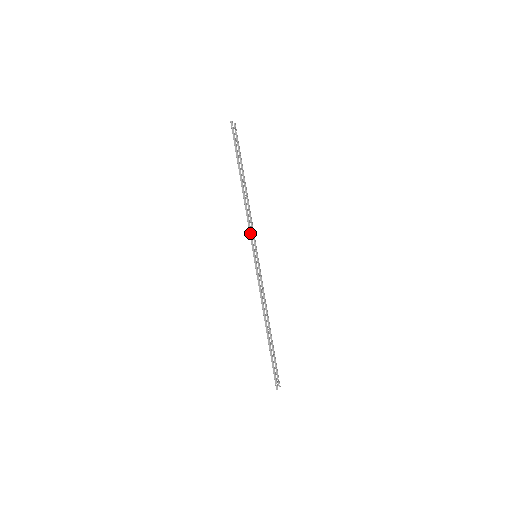
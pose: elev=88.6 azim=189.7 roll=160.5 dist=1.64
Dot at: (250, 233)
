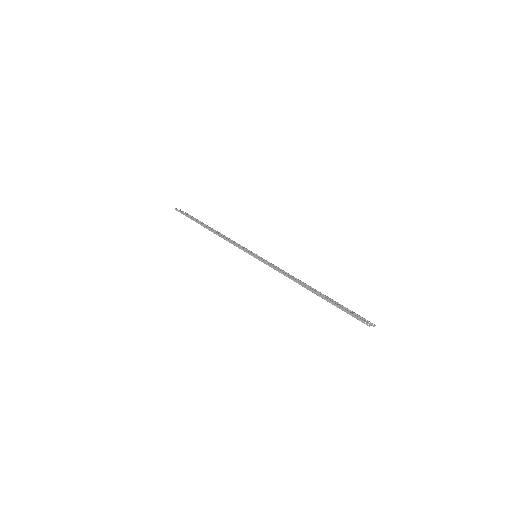
Dot at: (237, 246)
